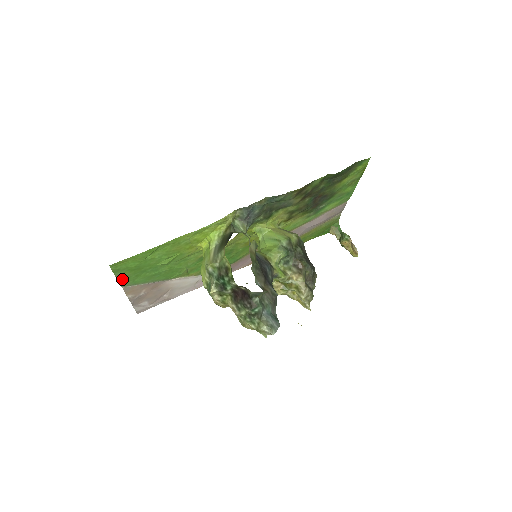
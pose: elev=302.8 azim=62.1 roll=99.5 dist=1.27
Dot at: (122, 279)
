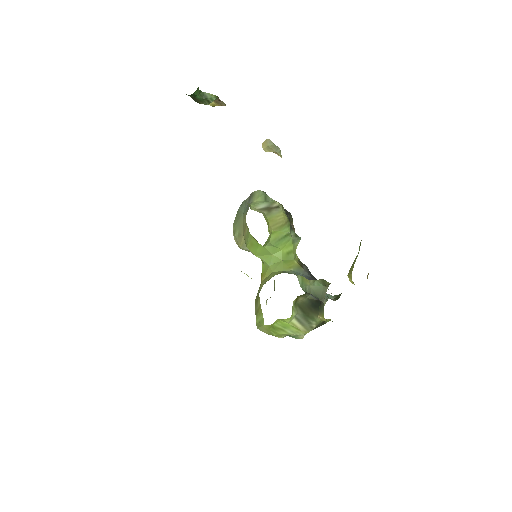
Dot at: occluded
